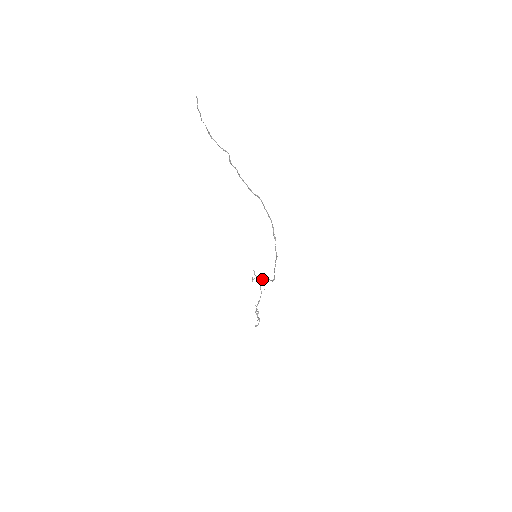
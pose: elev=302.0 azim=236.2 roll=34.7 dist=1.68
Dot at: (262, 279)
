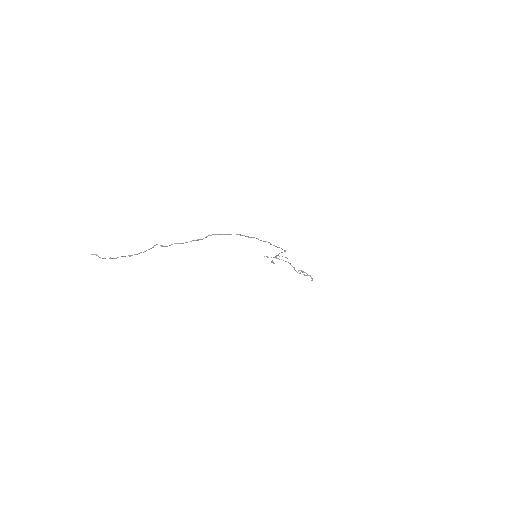
Dot at: occluded
